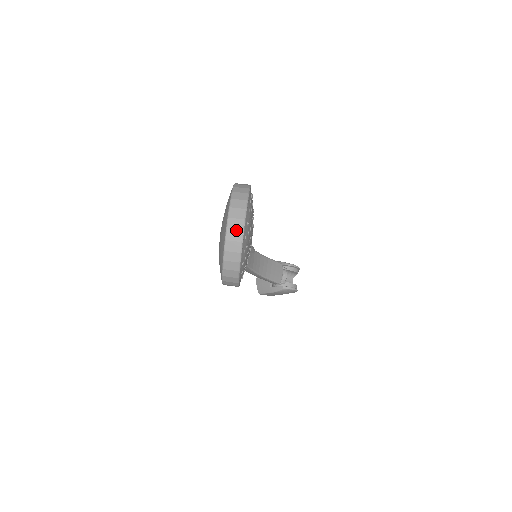
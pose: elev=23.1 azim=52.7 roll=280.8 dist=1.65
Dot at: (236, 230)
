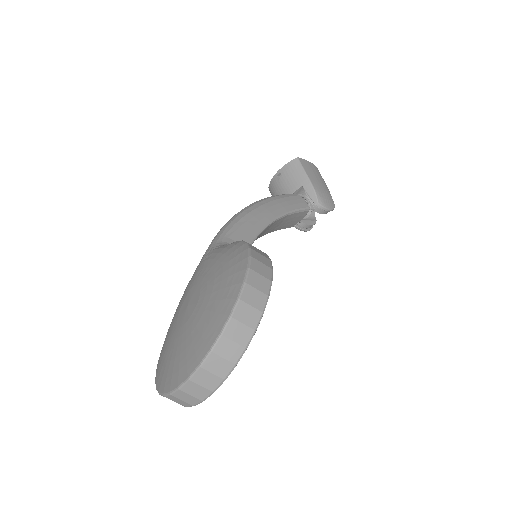
Dot at: (184, 401)
